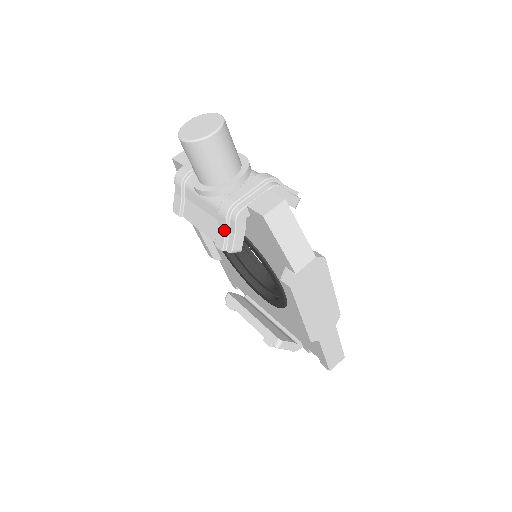
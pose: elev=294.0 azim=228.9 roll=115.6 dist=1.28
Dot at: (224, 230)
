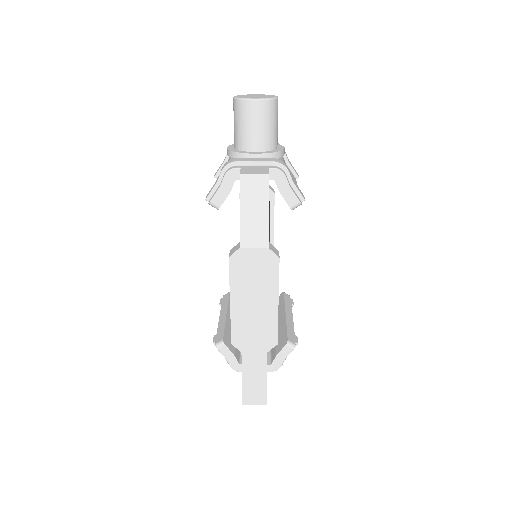
Dot at: (216, 182)
